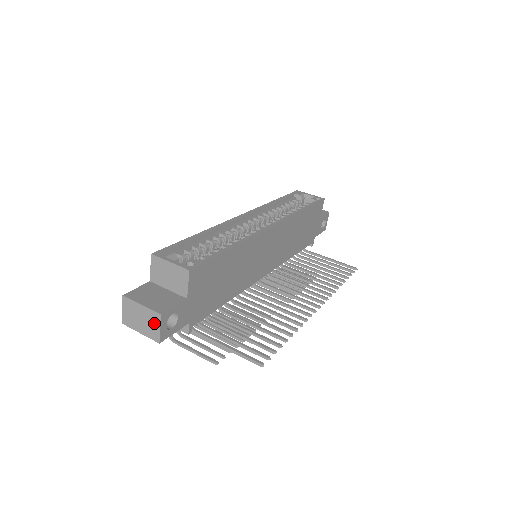
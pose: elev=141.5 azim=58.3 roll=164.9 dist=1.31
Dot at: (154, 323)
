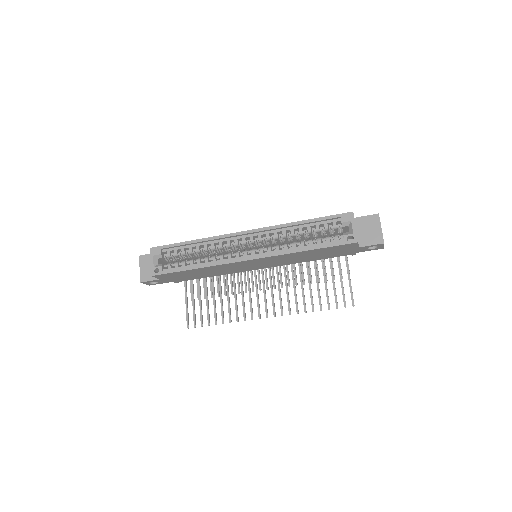
Dot at: occluded
